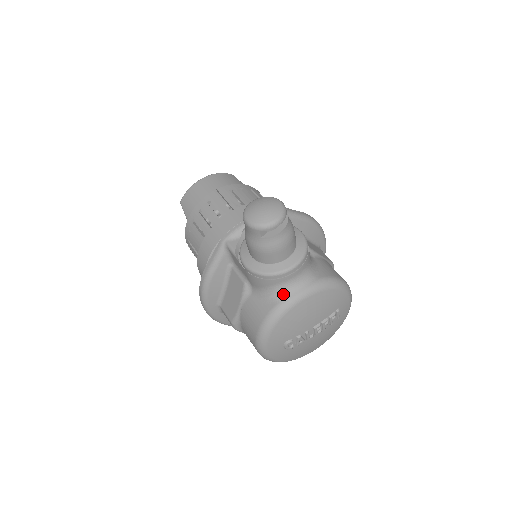
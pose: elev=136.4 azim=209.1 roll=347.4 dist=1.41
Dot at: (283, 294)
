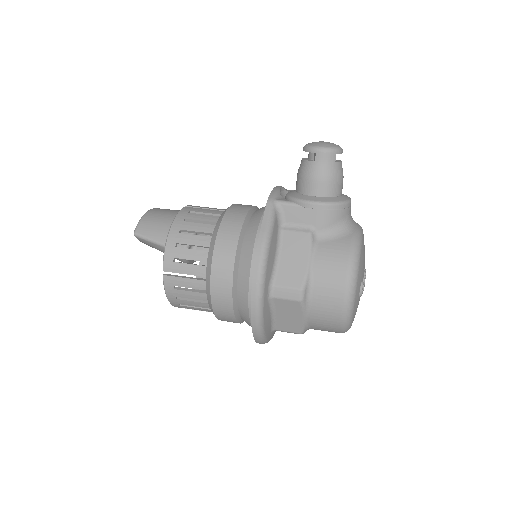
Dot at: (351, 226)
